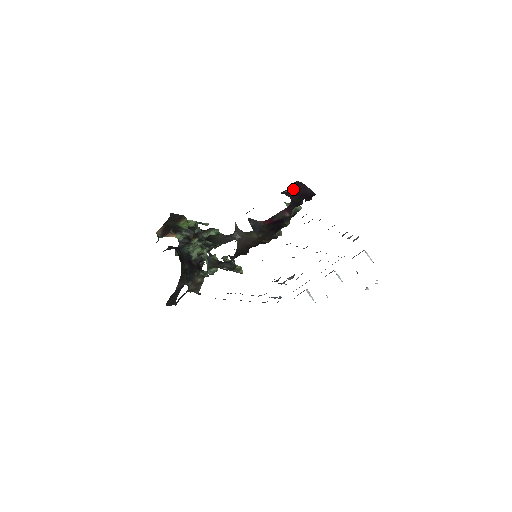
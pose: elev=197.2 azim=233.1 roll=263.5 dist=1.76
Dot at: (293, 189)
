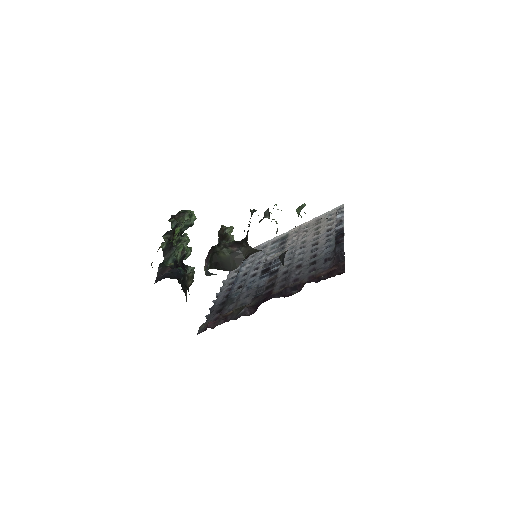
Dot at: occluded
